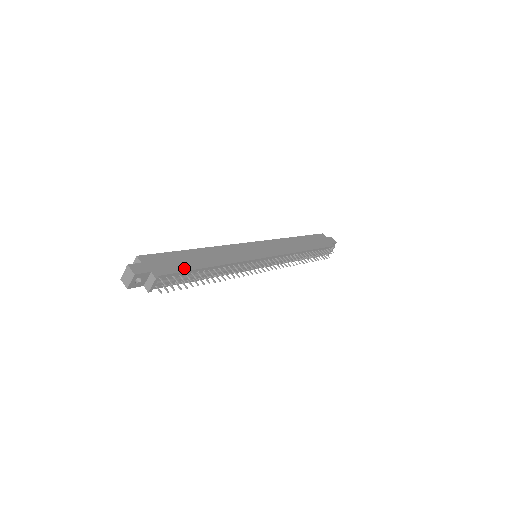
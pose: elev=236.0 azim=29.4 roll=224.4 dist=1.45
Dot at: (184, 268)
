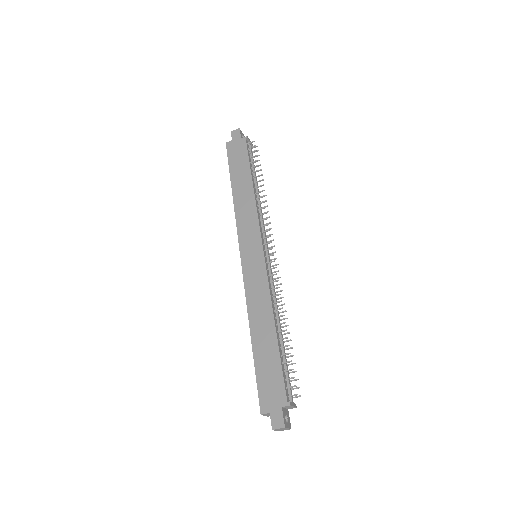
Dot at: (277, 365)
